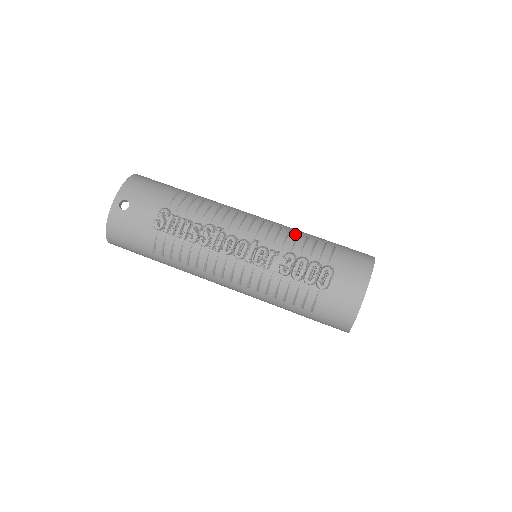
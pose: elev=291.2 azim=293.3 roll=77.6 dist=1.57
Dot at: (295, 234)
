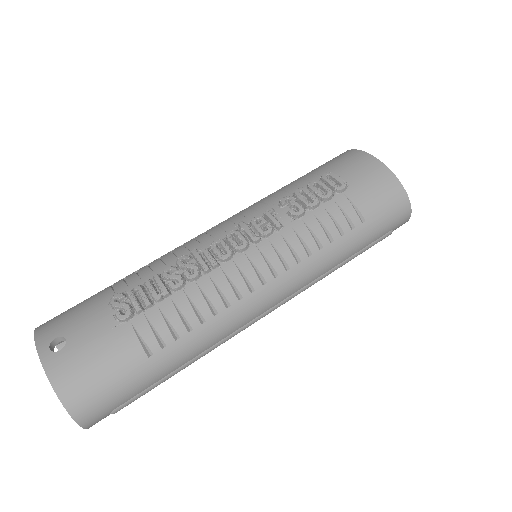
Dot at: (264, 198)
